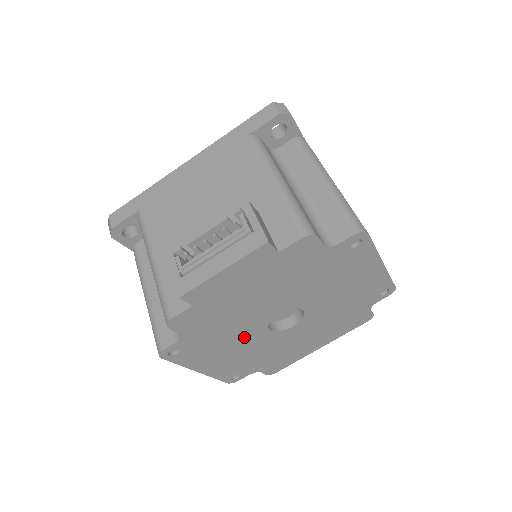
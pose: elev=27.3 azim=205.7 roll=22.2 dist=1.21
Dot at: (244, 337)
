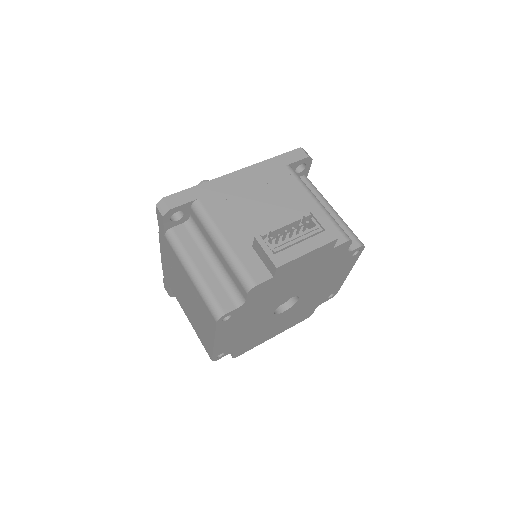
Dot at: (261, 315)
